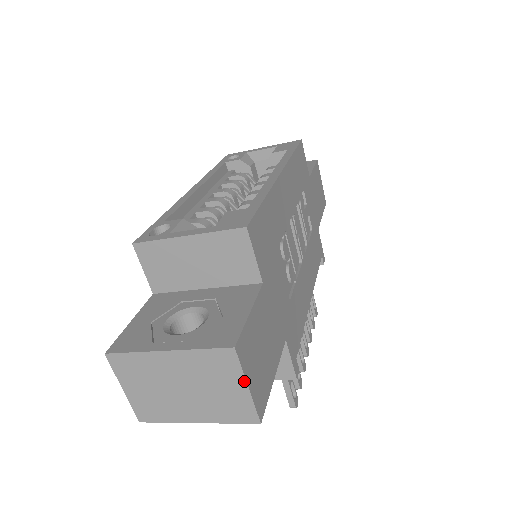
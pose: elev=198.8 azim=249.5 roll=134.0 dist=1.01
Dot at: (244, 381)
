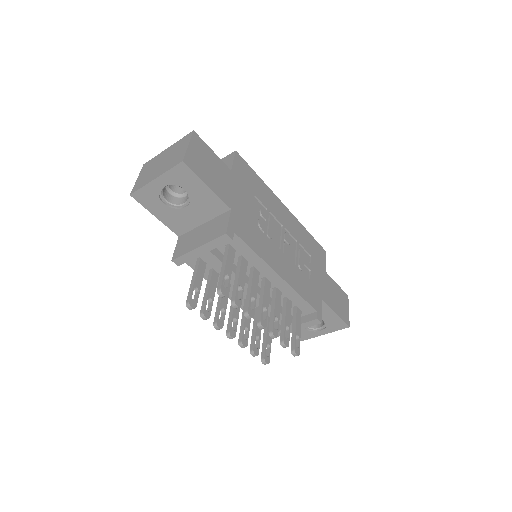
Dot at: (188, 143)
